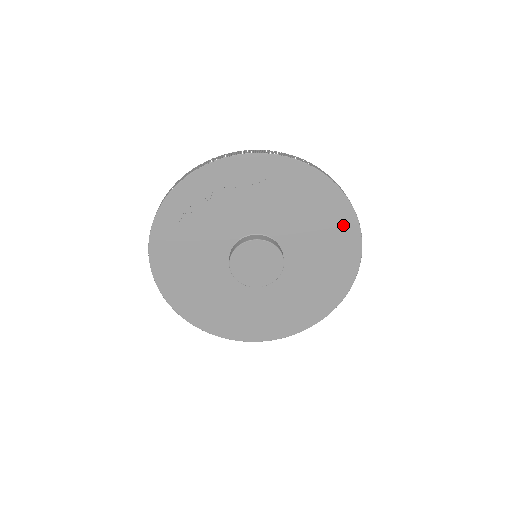
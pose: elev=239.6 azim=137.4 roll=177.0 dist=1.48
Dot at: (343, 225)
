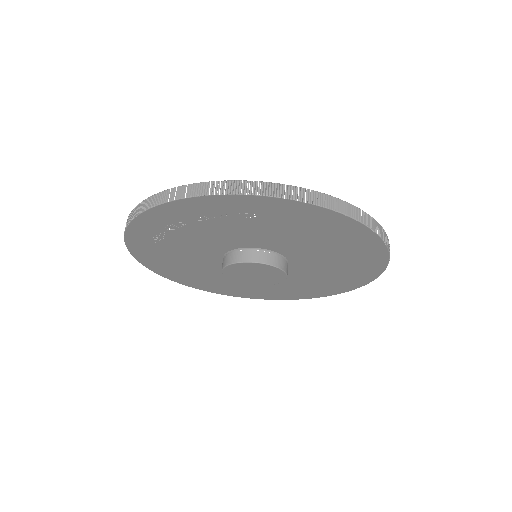
Dot at: (362, 243)
